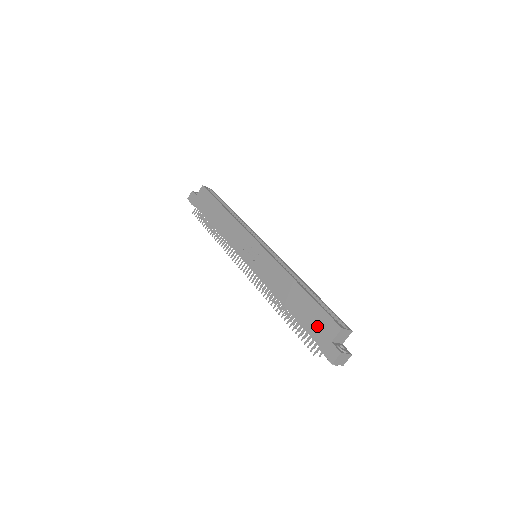
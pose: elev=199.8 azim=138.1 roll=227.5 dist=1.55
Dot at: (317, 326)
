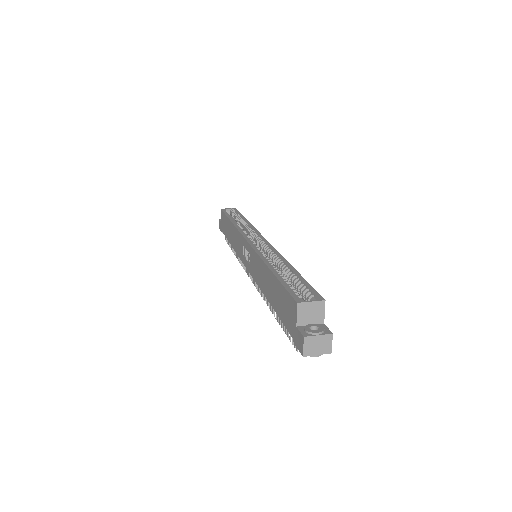
Dot at: (286, 312)
